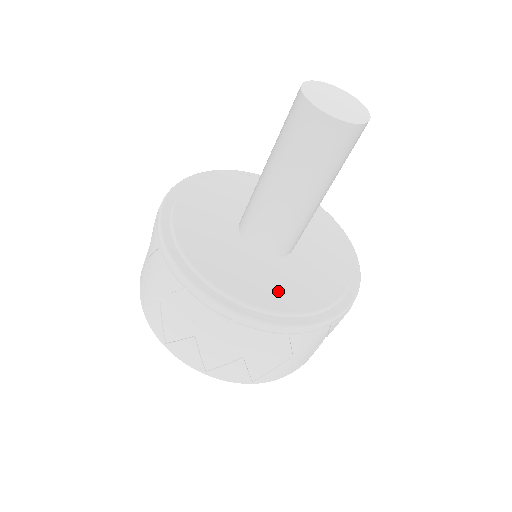
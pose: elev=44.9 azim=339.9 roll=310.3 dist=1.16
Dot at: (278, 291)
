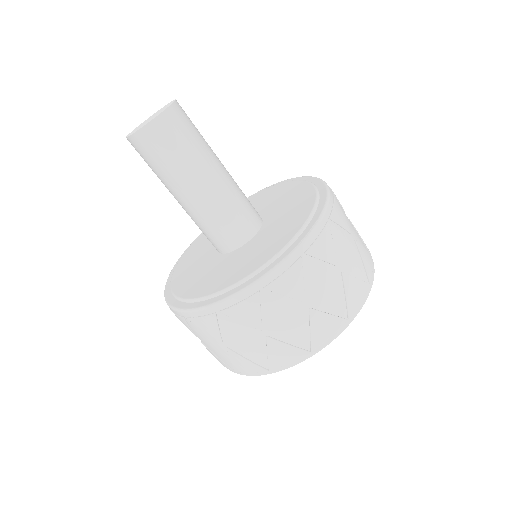
Dot at: (289, 222)
